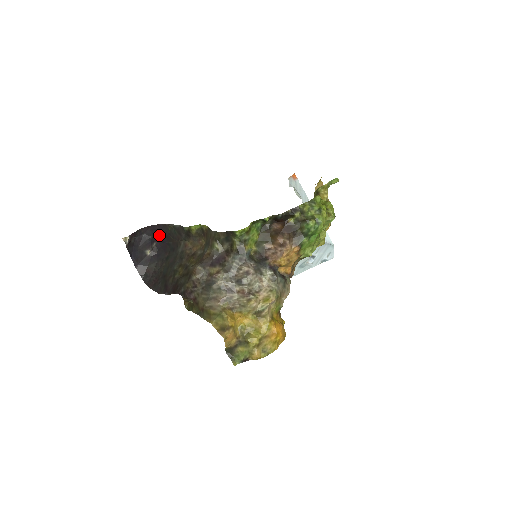
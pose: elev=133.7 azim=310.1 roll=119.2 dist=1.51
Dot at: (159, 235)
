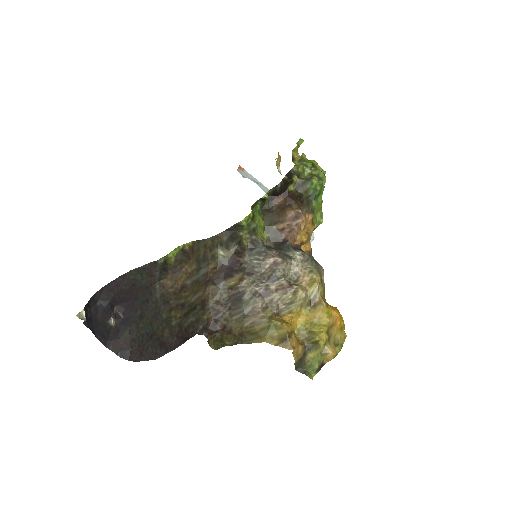
Dot at: (119, 294)
